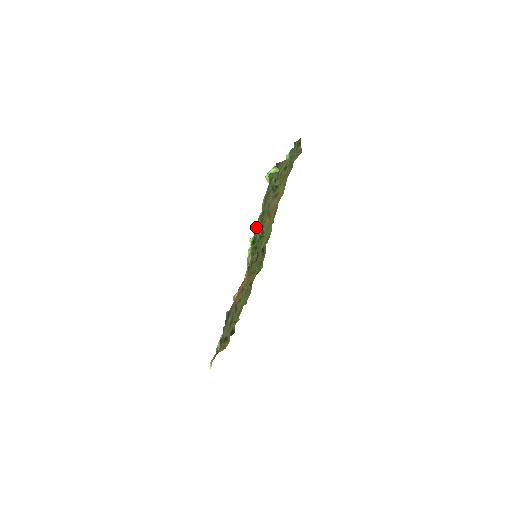
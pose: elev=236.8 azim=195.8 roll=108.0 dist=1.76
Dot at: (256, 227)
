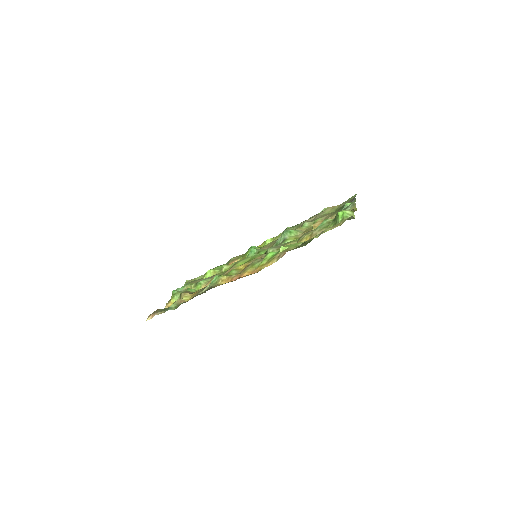
Dot at: (302, 244)
